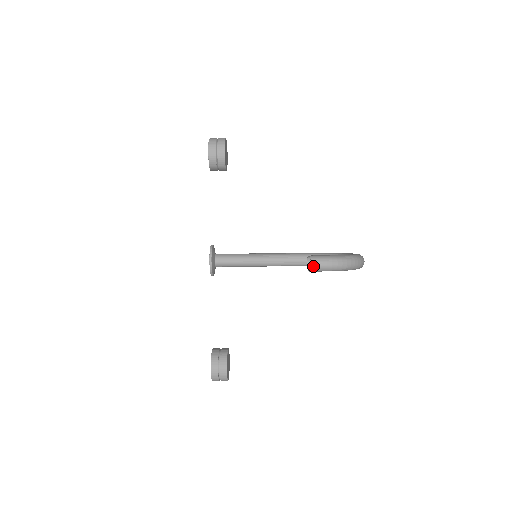
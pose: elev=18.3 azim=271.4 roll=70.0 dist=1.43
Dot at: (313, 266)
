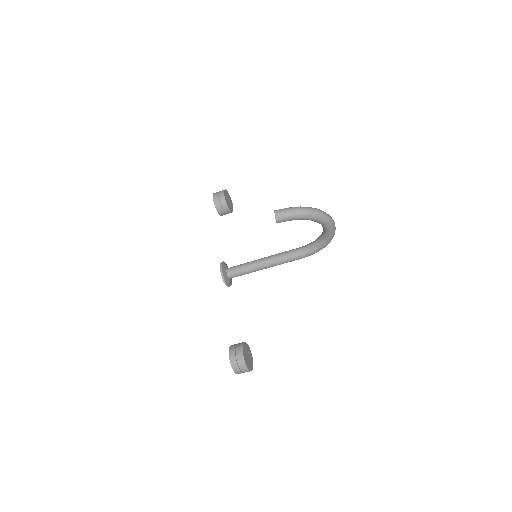
Dot at: (276, 214)
